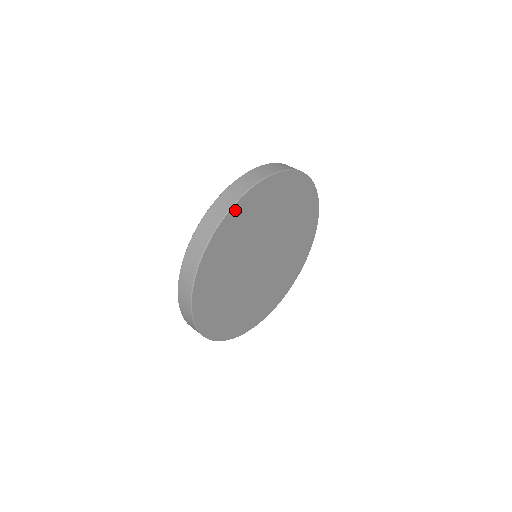
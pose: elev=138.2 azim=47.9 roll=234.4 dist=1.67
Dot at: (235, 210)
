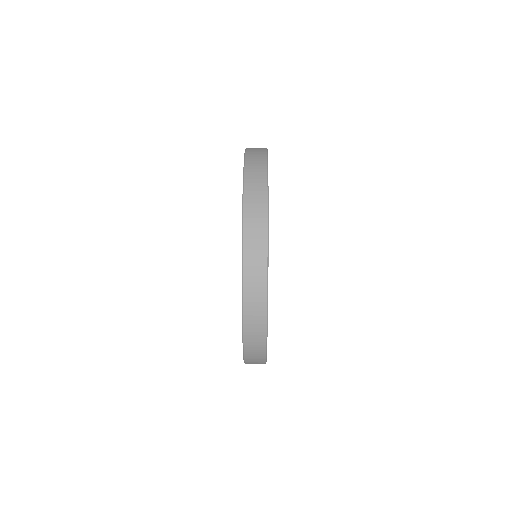
Dot at: occluded
